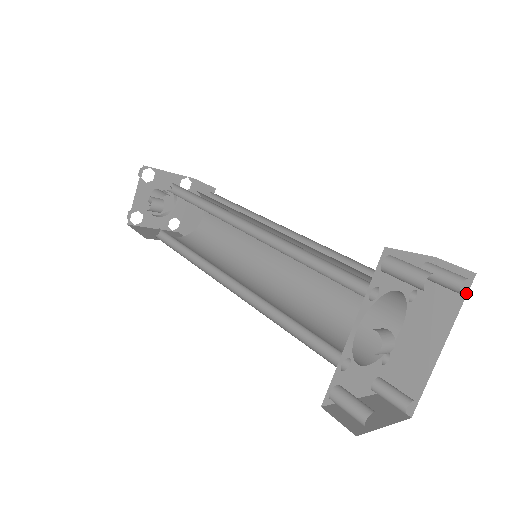
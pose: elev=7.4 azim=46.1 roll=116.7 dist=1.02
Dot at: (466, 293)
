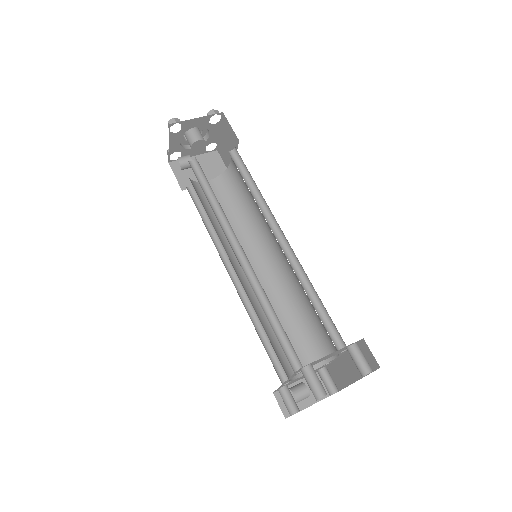
Dot at: (373, 371)
